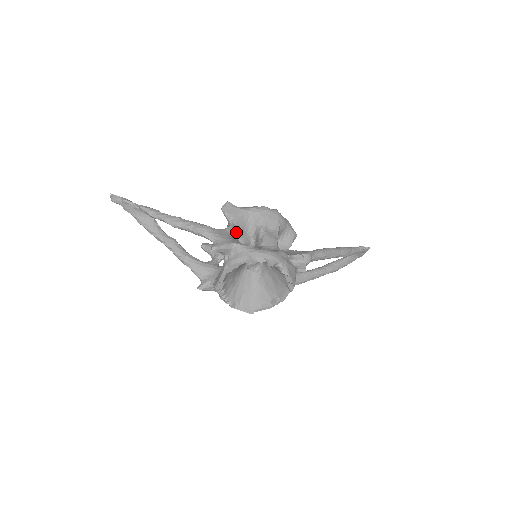
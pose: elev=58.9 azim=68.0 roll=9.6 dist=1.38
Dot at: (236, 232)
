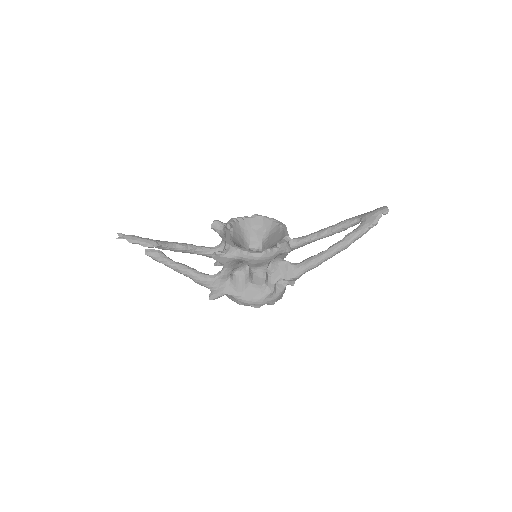
Dot at: (229, 274)
